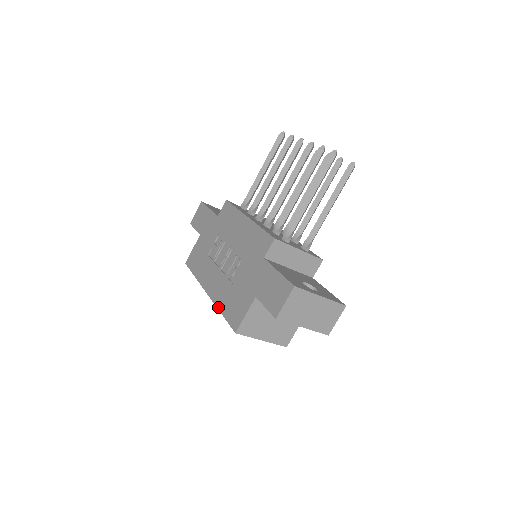
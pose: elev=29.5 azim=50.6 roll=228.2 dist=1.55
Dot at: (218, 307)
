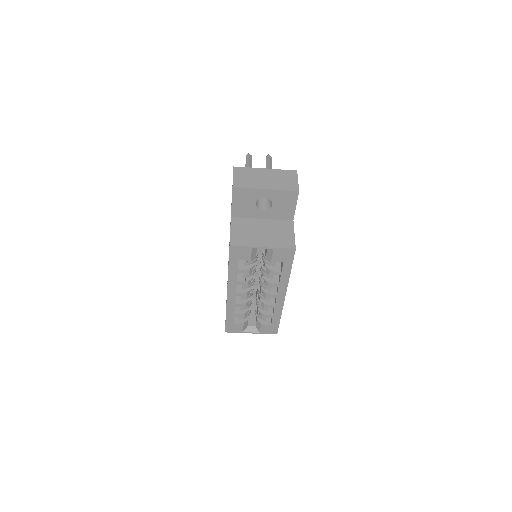
Dot at: occluded
